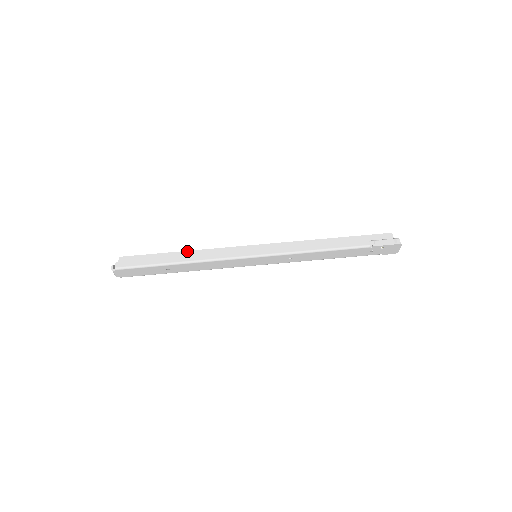
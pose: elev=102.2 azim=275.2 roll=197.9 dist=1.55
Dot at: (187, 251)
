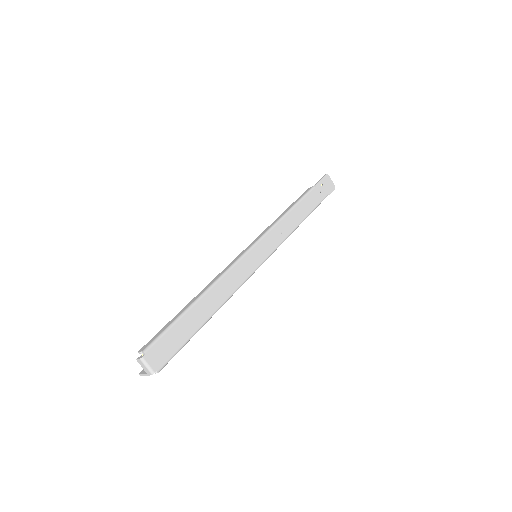
Dot at: occluded
